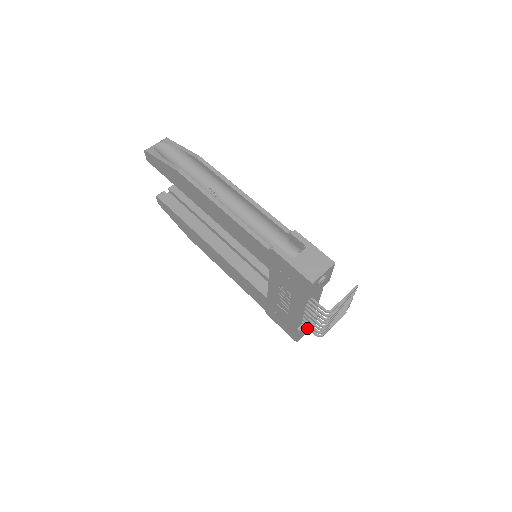
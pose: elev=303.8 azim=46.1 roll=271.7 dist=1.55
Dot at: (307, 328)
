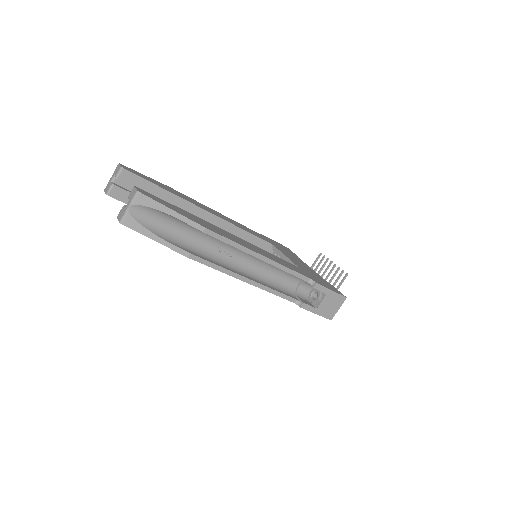
Dot at: occluded
